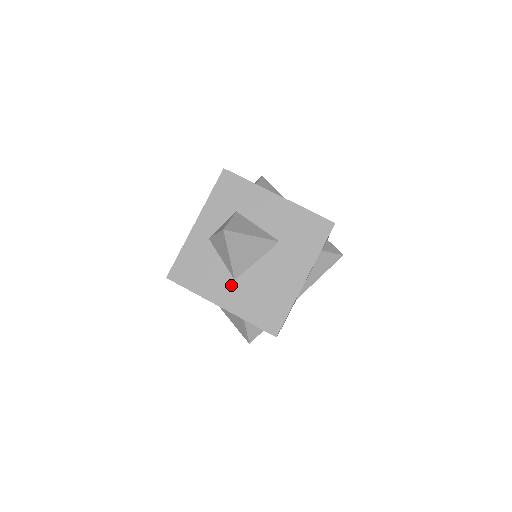
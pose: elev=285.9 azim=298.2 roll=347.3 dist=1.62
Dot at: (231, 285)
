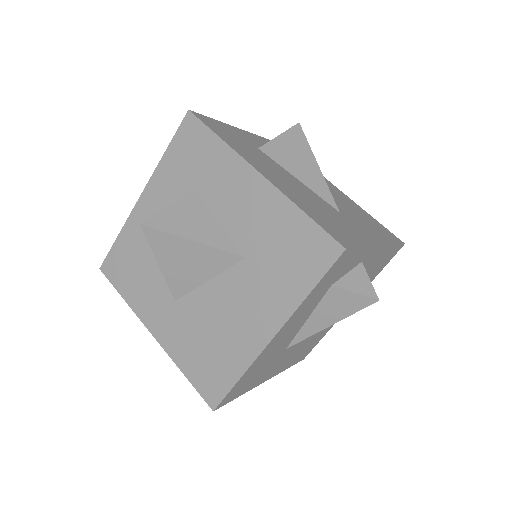
Dot at: (169, 307)
